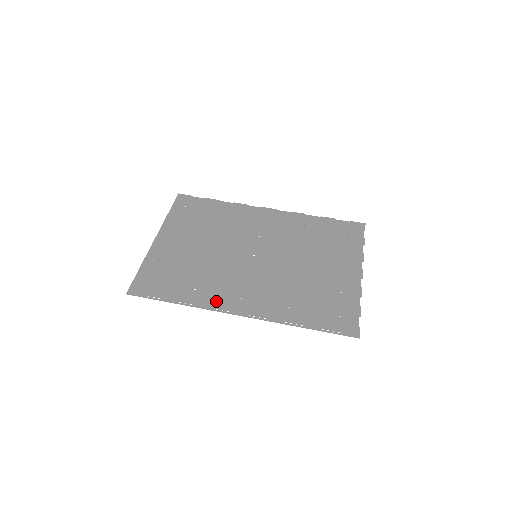
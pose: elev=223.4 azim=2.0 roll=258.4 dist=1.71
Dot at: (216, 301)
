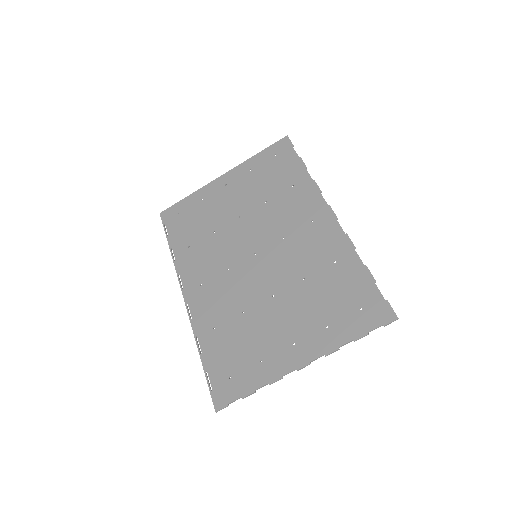
Dot at: (186, 270)
